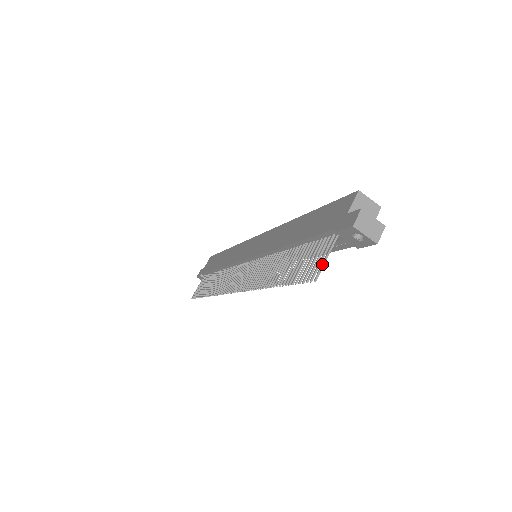
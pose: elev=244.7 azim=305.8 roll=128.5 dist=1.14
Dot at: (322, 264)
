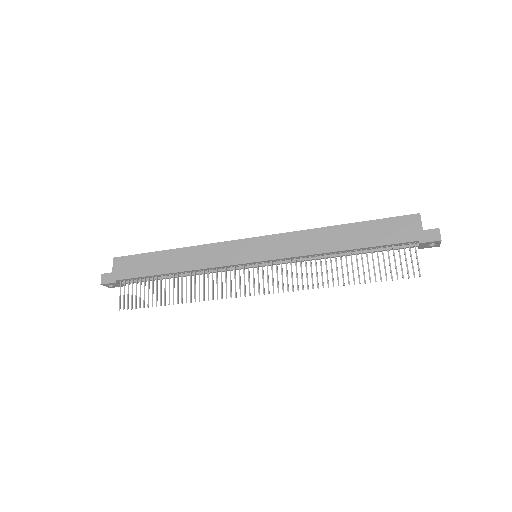
Dot at: occluded
